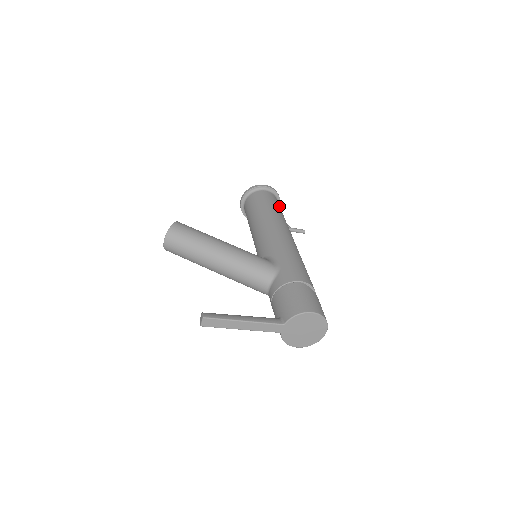
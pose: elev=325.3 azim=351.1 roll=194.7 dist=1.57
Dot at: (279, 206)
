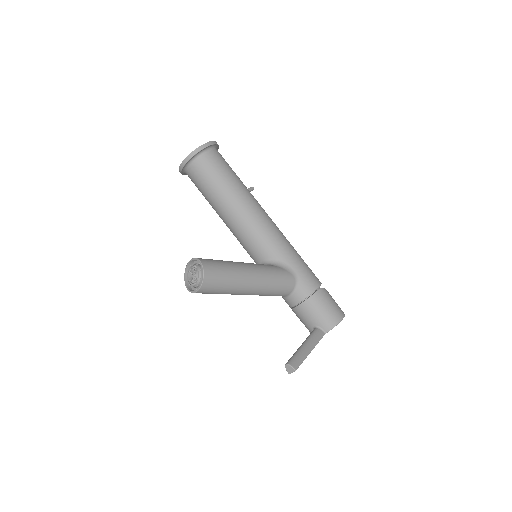
Dot at: (231, 168)
